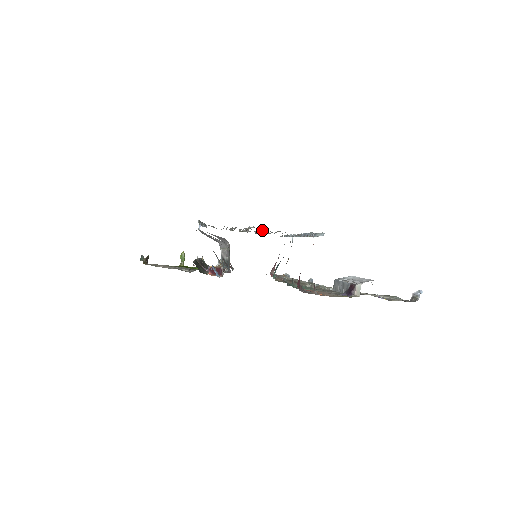
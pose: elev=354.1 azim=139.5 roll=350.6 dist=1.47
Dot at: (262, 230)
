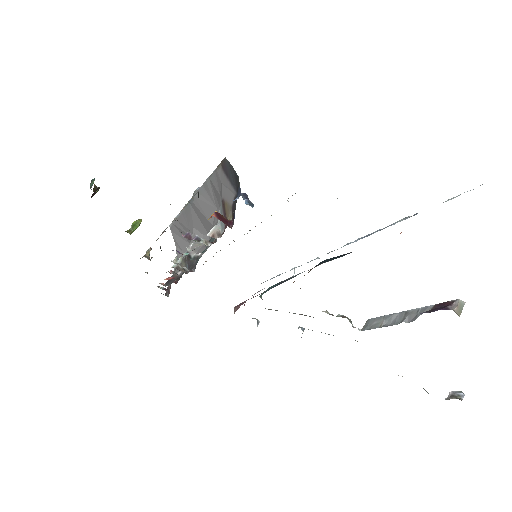
Dot at: occluded
